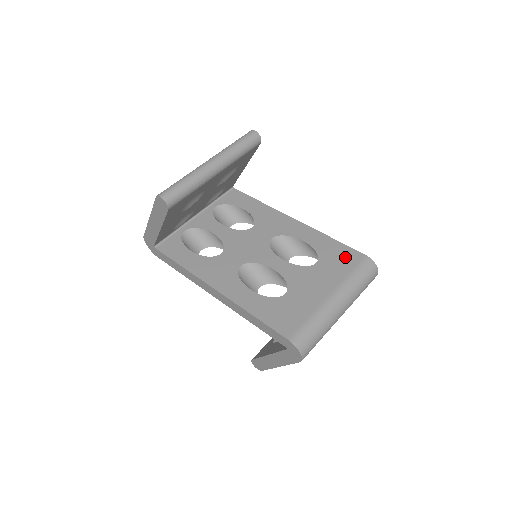
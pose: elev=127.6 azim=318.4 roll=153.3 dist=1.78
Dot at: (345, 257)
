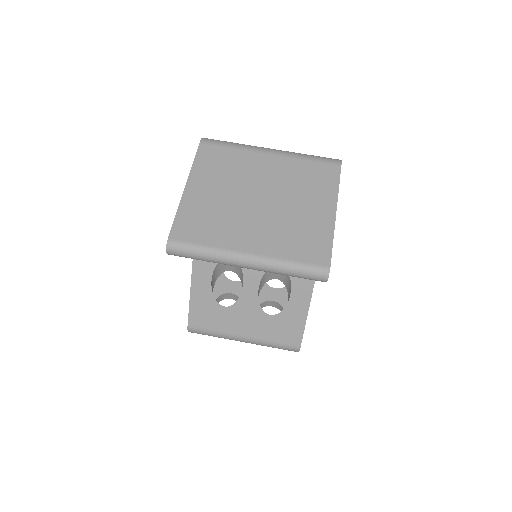
Dot at: (289, 333)
